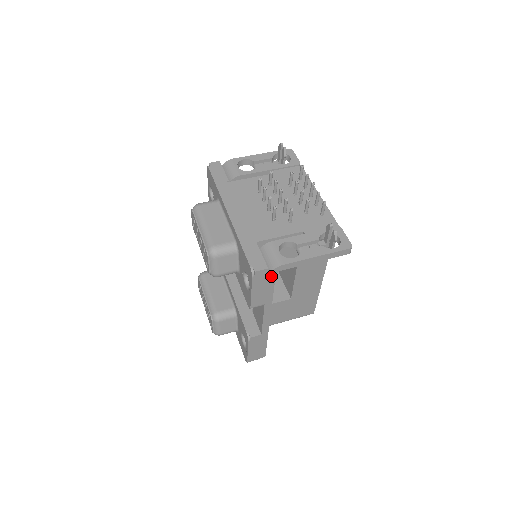
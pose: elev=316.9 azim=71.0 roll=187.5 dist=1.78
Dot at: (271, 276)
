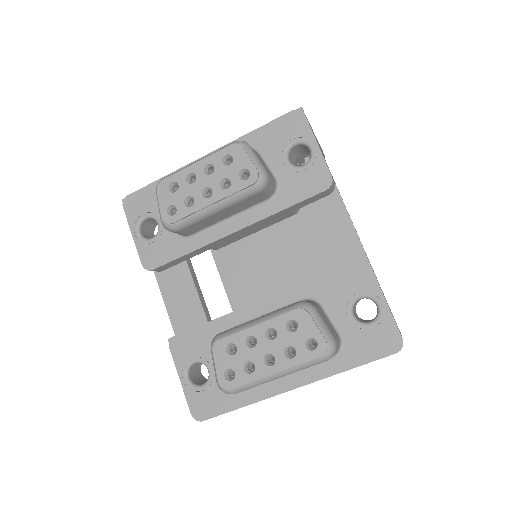
Dot at: occluded
